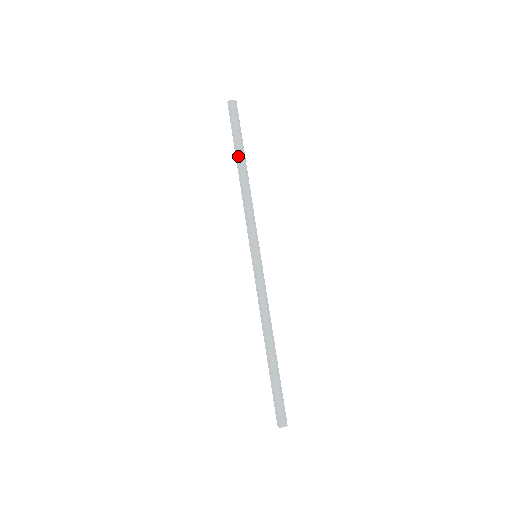
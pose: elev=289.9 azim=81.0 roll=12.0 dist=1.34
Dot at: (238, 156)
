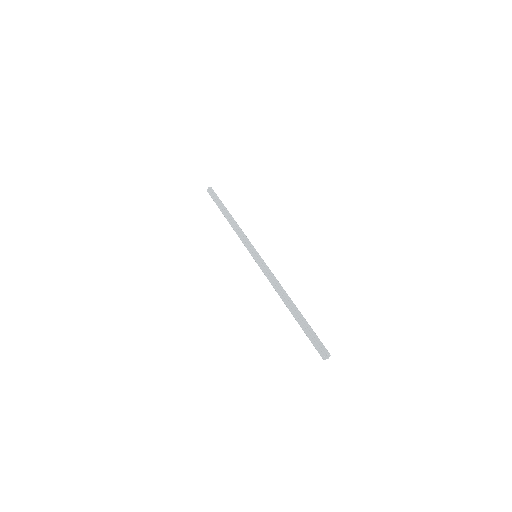
Dot at: (223, 209)
